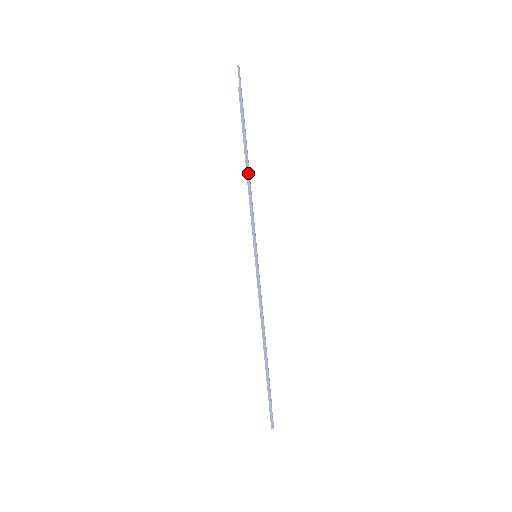
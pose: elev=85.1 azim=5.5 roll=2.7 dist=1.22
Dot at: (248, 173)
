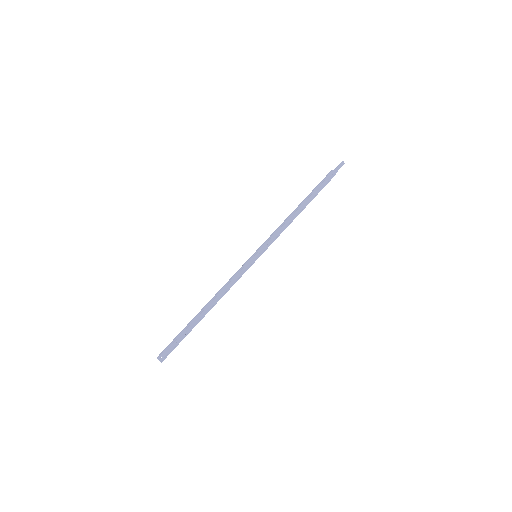
Dot at: (295, 210)
